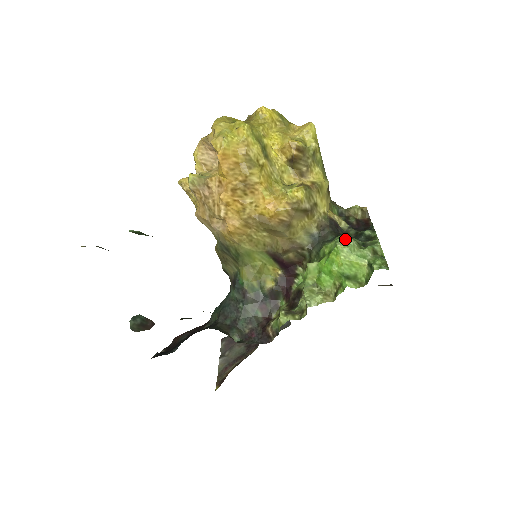
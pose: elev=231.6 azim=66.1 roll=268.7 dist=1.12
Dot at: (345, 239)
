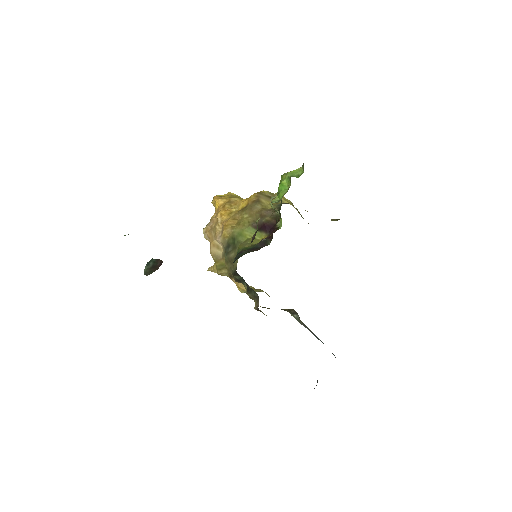
Dot at: occluded
